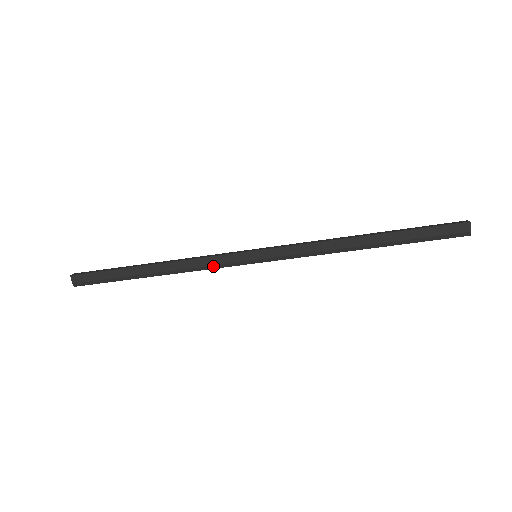
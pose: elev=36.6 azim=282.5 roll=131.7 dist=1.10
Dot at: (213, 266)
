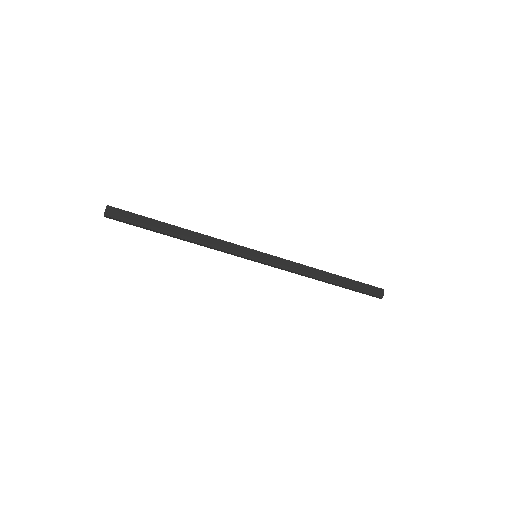
Dot at: (225, 249)
